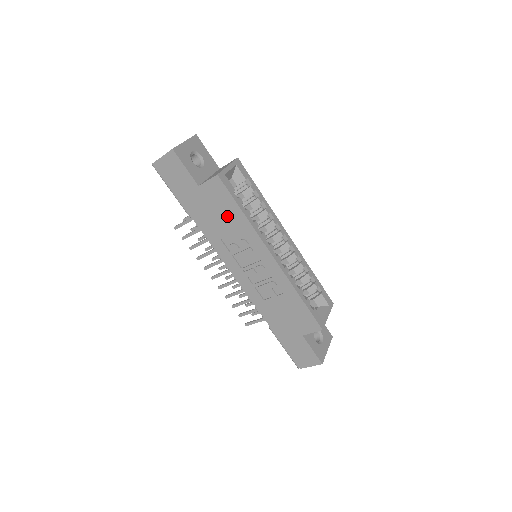
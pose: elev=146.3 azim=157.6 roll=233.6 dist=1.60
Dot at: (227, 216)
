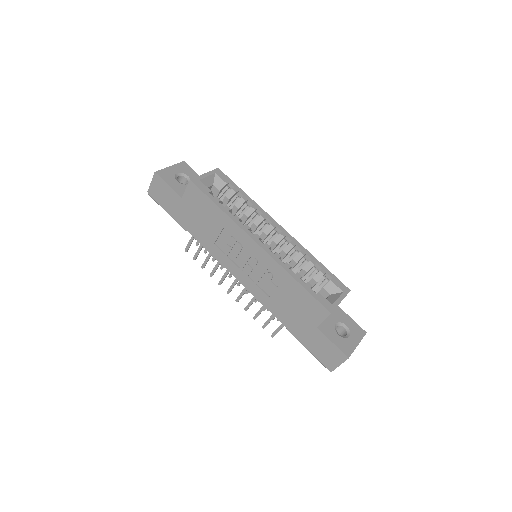
Dot at: (210, 217)
